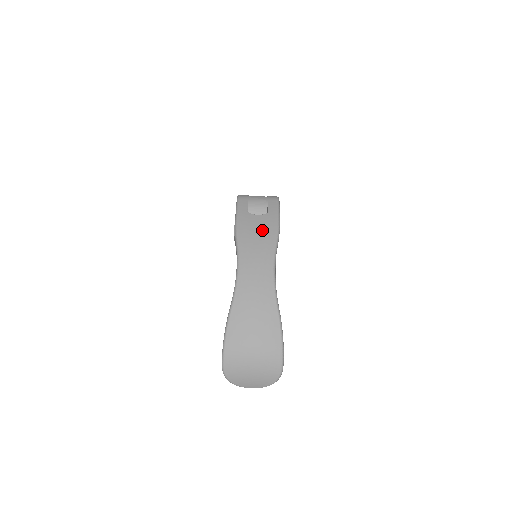
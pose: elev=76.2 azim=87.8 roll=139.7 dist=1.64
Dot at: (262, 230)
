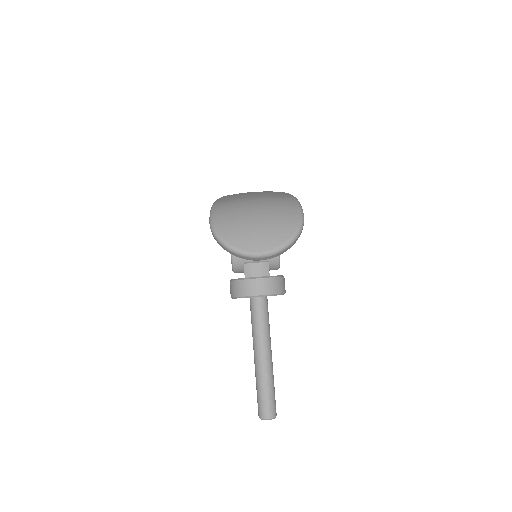
Dot at: occluded
